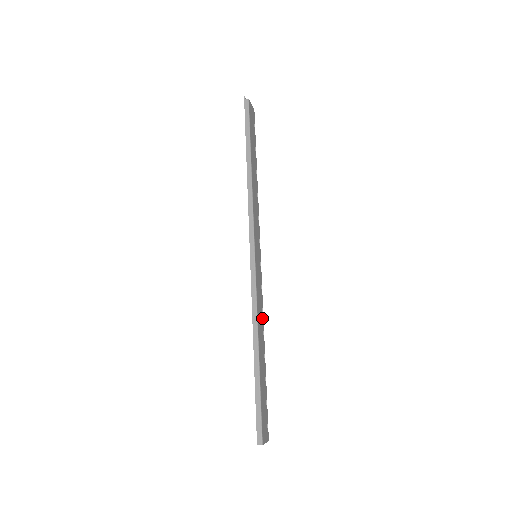
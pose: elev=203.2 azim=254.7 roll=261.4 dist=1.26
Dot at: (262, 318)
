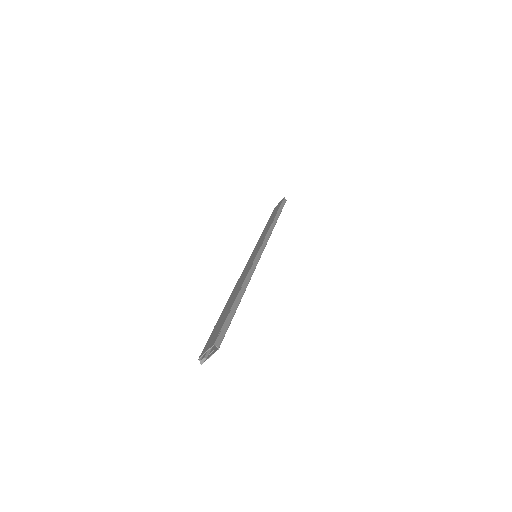
Dot at: occluded
